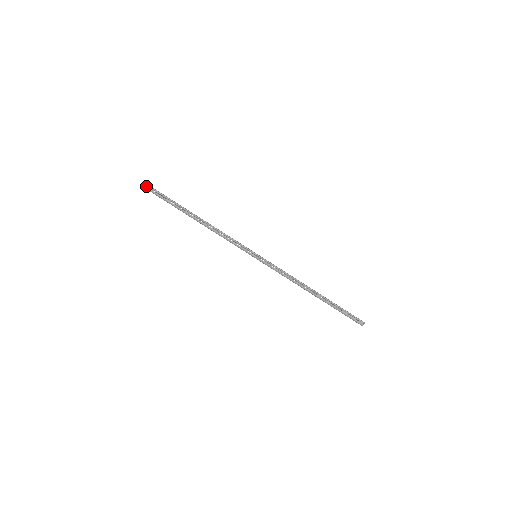
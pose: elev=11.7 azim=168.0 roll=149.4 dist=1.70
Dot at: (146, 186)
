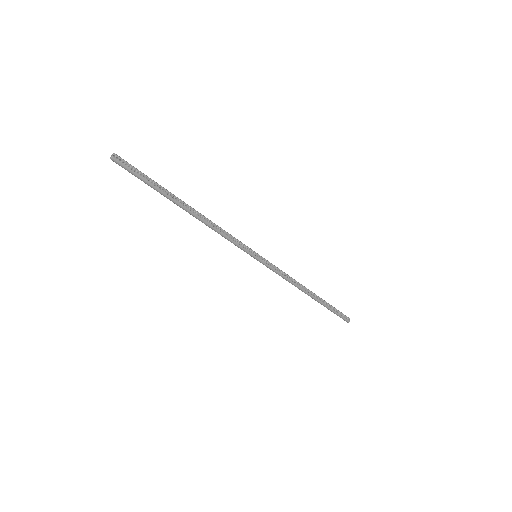
Dot at: (114, 157)
